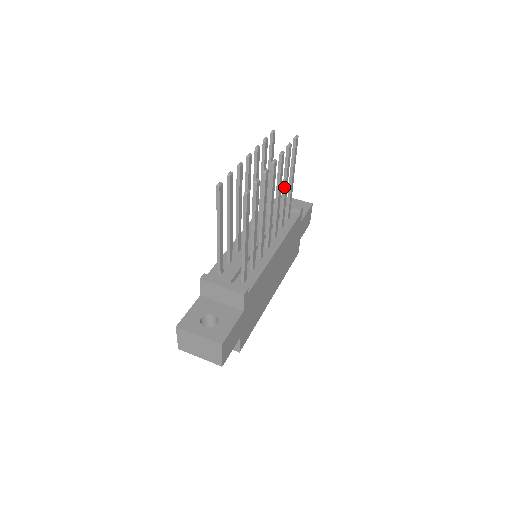
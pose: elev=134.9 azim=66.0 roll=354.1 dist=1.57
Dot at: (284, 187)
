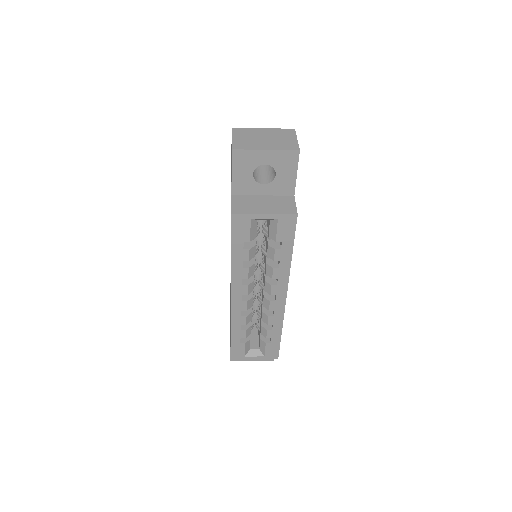
Dot at: occluded
